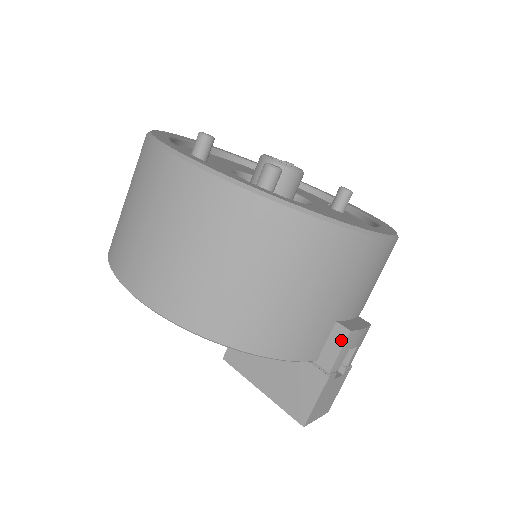
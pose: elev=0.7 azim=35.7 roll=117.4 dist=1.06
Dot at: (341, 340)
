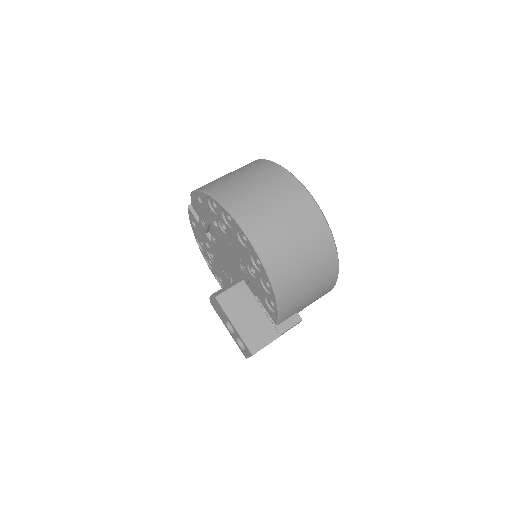
Dot at: (296, 322)
